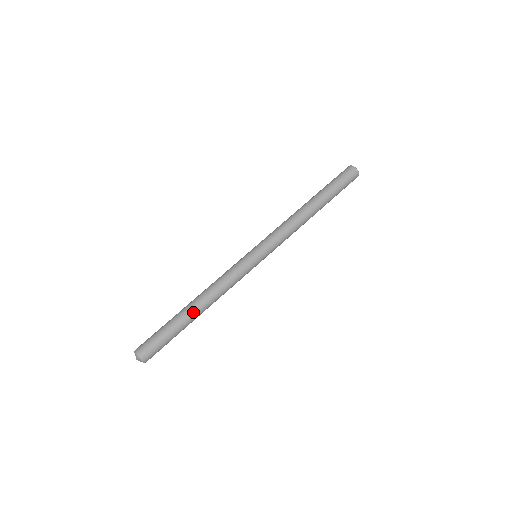
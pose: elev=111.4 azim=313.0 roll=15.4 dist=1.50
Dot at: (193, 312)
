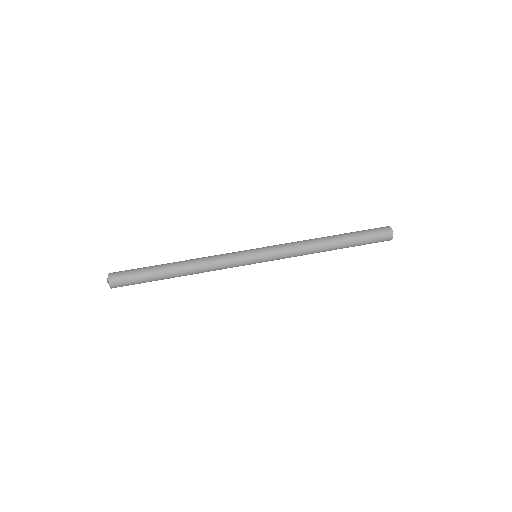
Dot at: (173, 263)
